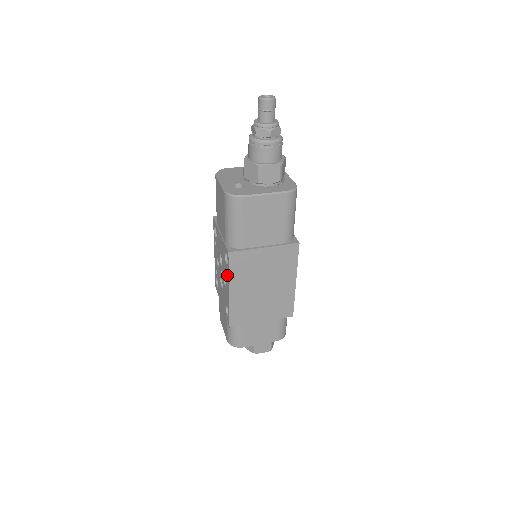
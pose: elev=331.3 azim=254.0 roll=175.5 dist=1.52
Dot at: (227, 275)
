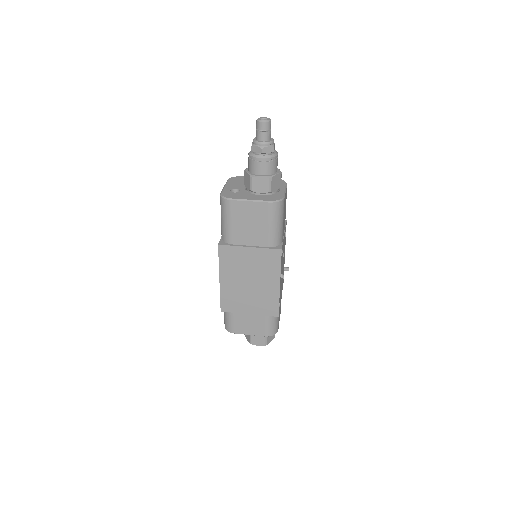
Dot at: occluded
